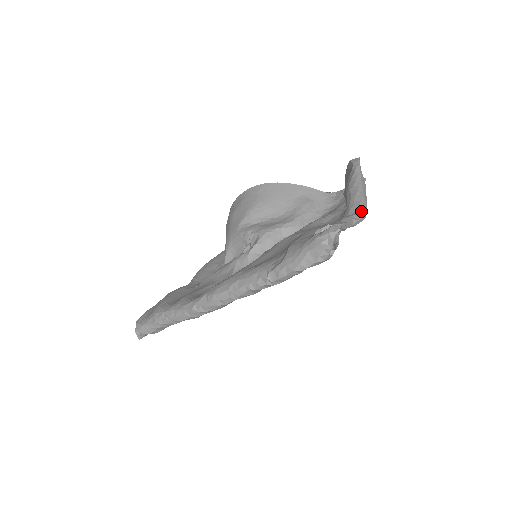
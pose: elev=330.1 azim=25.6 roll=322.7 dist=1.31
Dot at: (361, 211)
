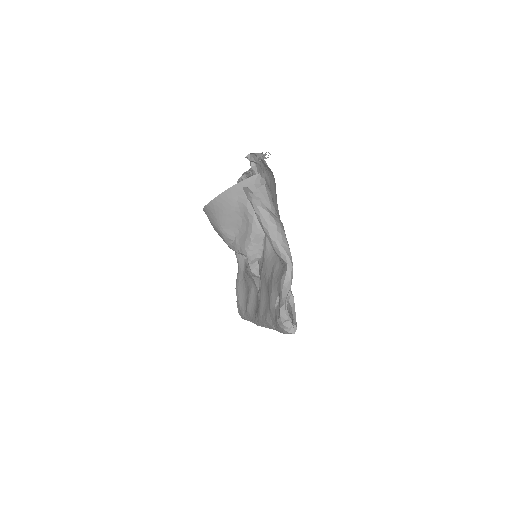
Dot at: (286, 264)
